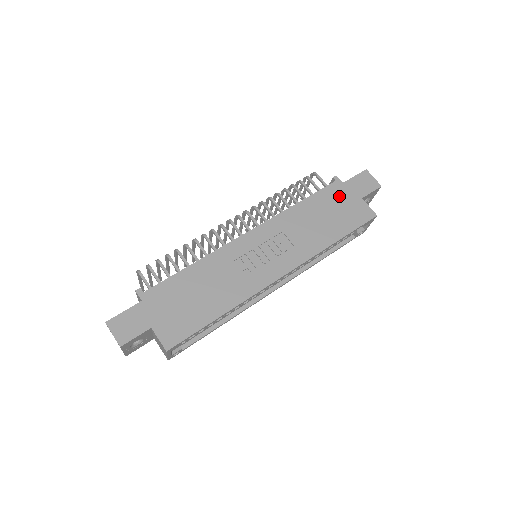
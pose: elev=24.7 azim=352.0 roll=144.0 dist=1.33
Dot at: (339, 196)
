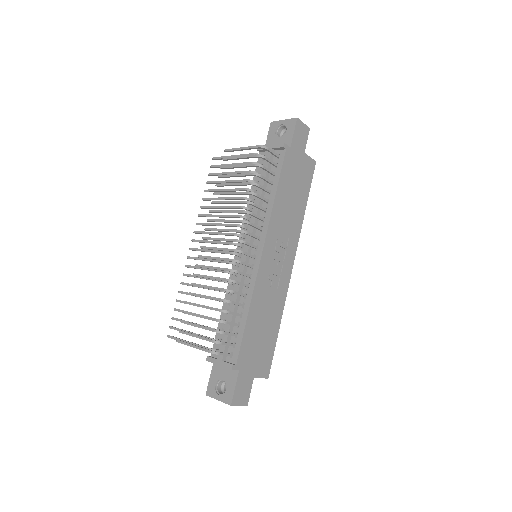
Dot at: (293, 164)
